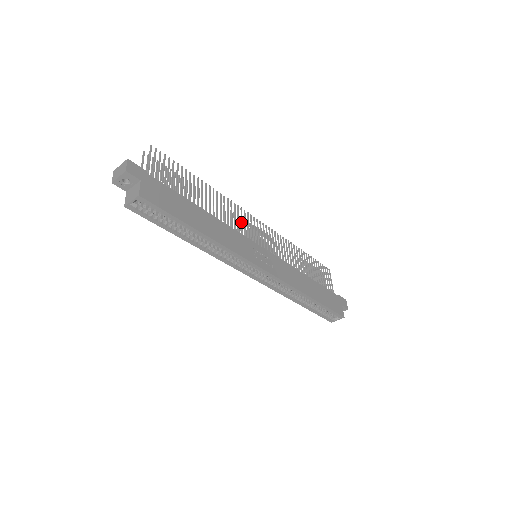
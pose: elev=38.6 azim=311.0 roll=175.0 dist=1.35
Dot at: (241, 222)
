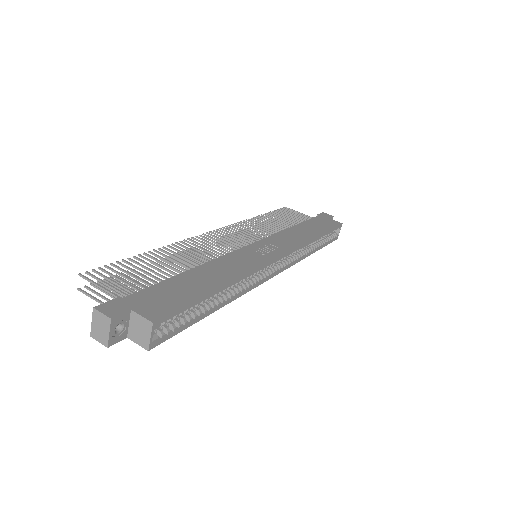
Dot at: occluded
